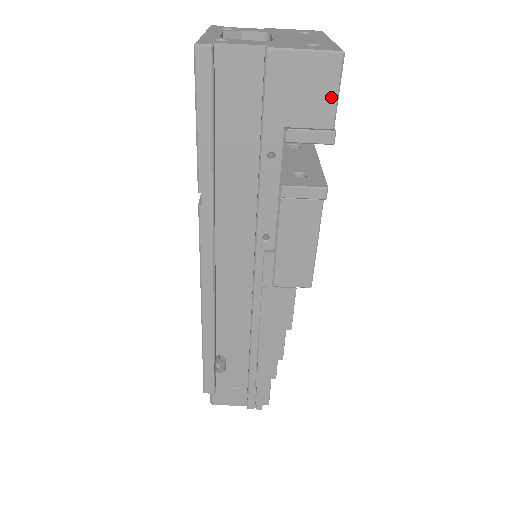
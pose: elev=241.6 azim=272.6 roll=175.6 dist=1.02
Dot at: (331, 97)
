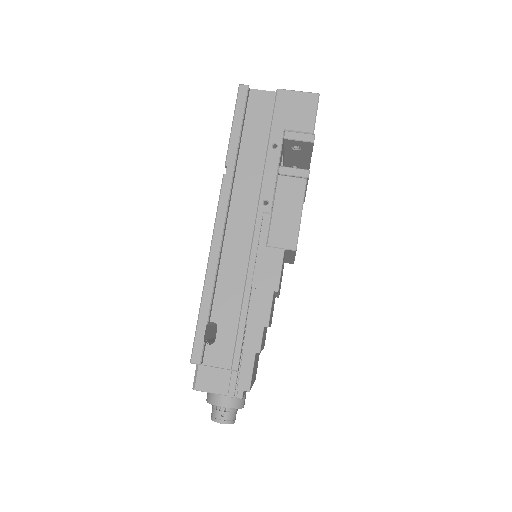
Dot at: (312, 115)
